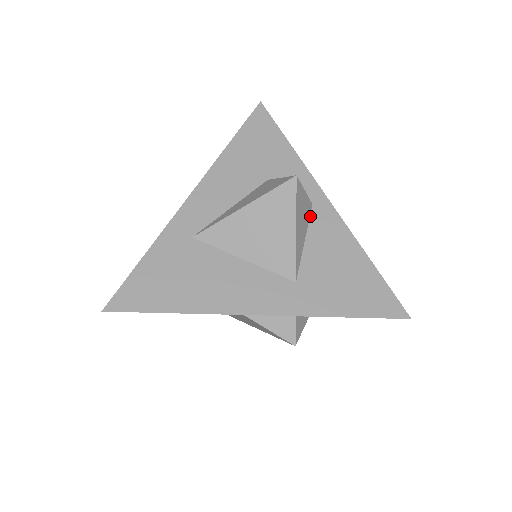
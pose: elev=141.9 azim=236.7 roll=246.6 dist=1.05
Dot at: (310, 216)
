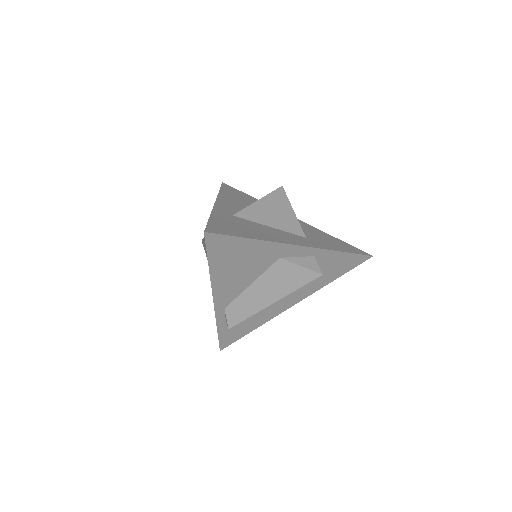
Dot at: occluded
